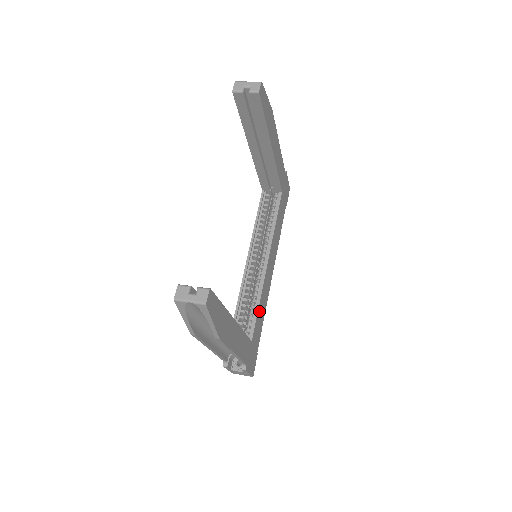
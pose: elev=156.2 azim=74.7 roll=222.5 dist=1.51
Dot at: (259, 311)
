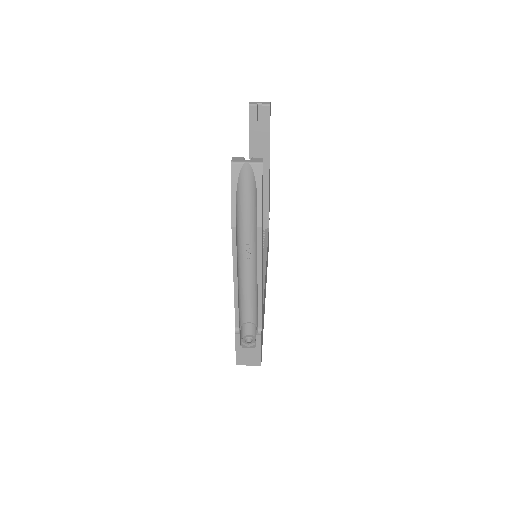
Dot at: occluded
